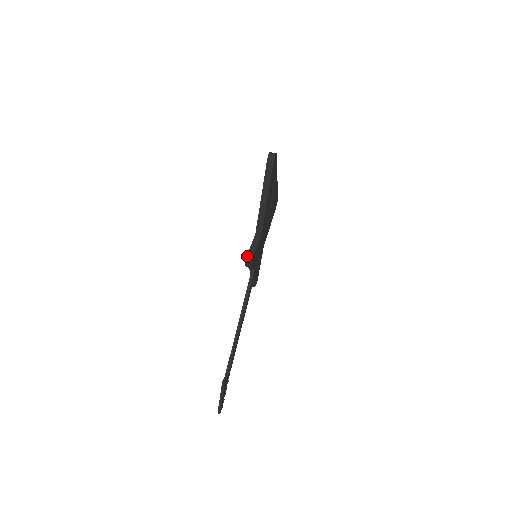
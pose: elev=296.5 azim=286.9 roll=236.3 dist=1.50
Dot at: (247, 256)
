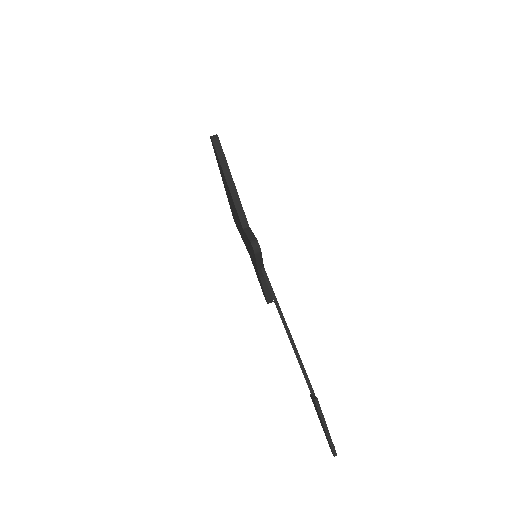
Dot at: (250, 242)
